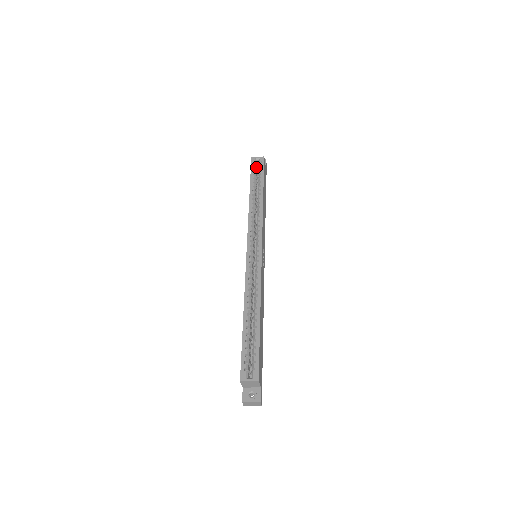
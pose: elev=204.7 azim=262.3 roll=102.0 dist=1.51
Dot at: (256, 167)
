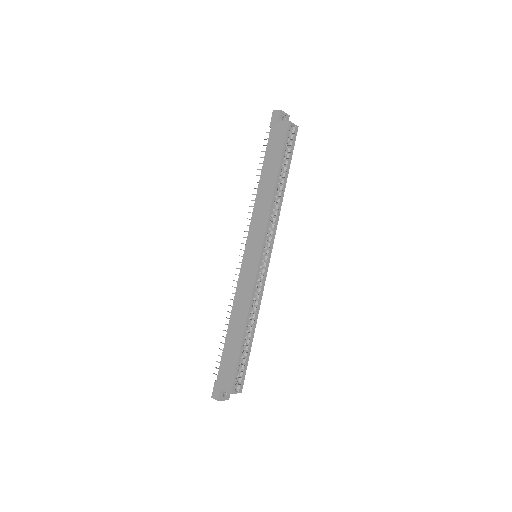
Dot at: (288, 137)
